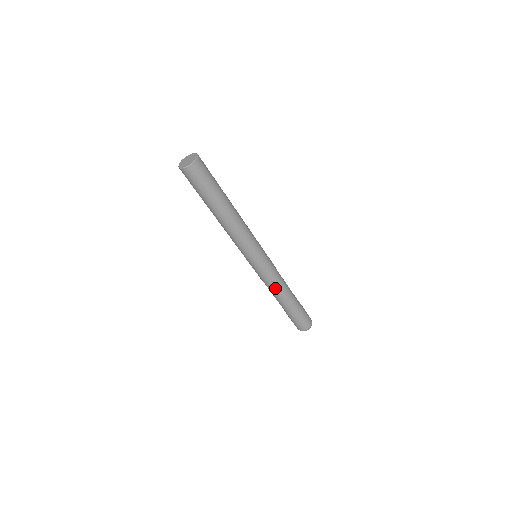
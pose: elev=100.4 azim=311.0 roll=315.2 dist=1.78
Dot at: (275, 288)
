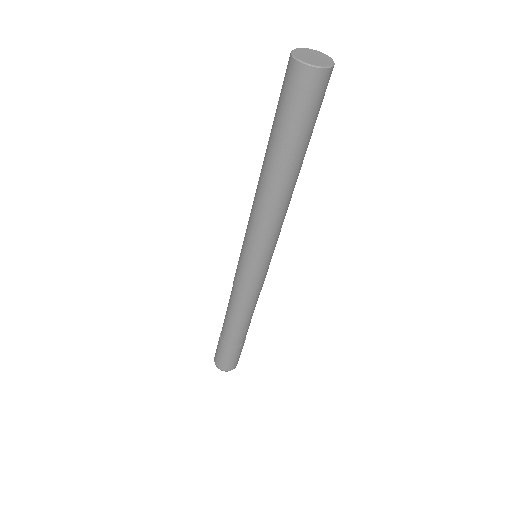
Dot at: (251, 308)
